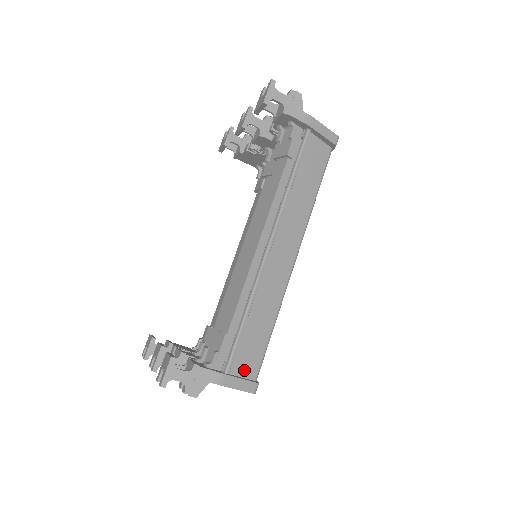
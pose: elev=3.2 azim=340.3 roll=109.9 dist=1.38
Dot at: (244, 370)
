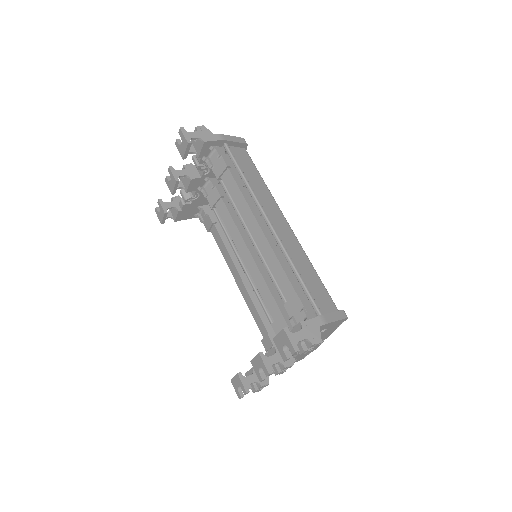
Dot at: (328, 309)
